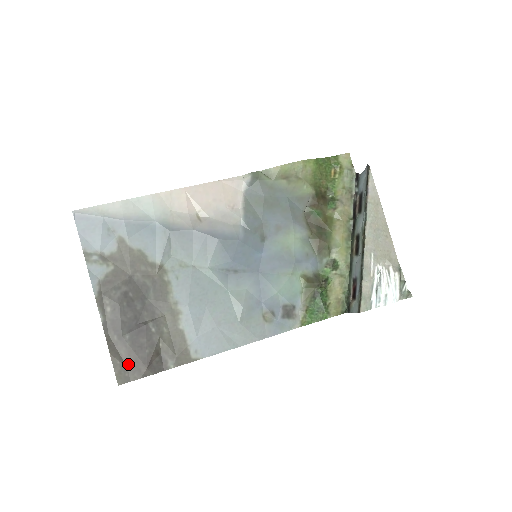
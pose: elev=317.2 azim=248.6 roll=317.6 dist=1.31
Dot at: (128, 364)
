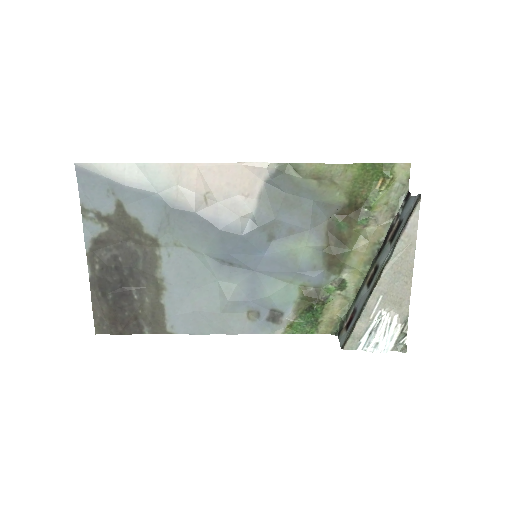
Dot at: (107, 319)
